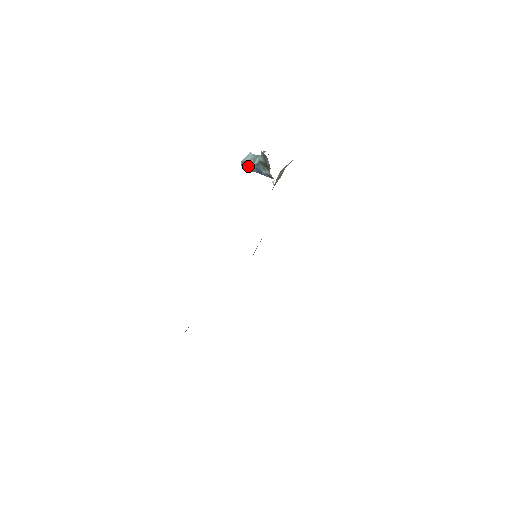
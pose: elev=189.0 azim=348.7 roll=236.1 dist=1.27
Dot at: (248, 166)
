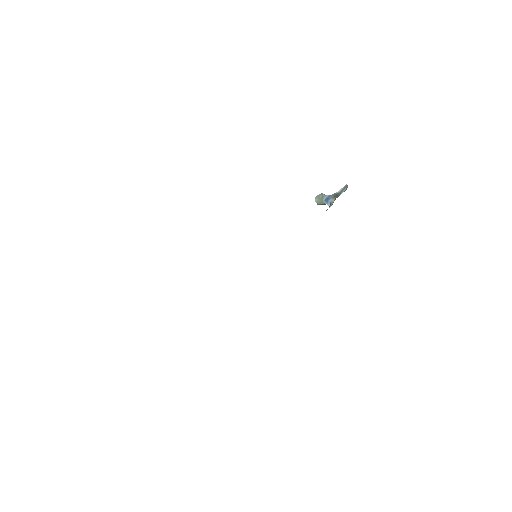
Dot at: (321, 197)
